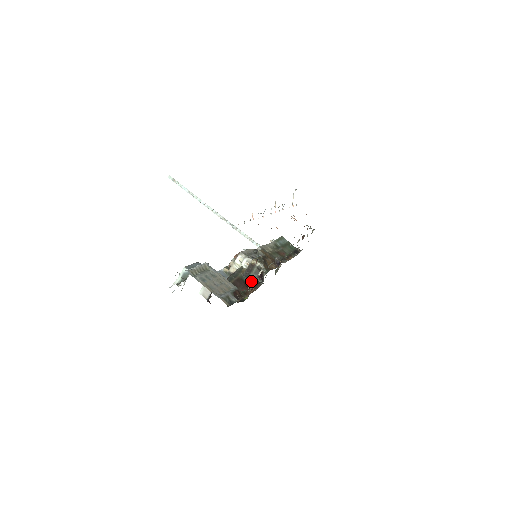
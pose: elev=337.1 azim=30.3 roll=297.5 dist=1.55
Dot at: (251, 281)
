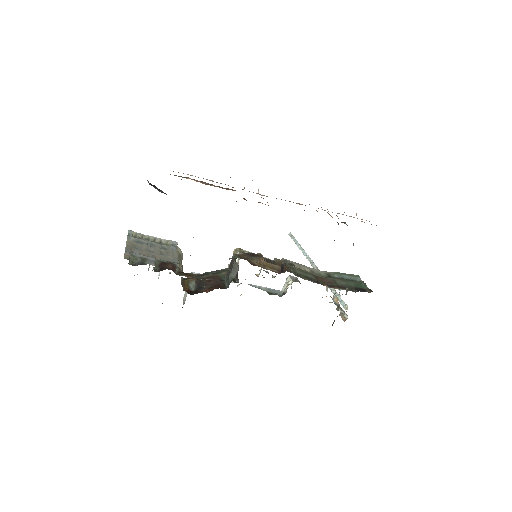
Dot at: (229, 281)
